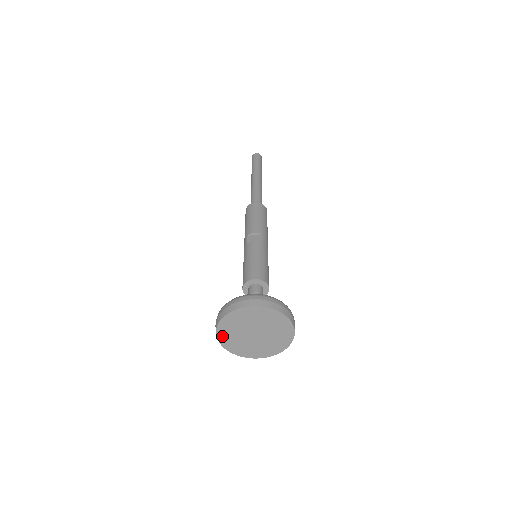
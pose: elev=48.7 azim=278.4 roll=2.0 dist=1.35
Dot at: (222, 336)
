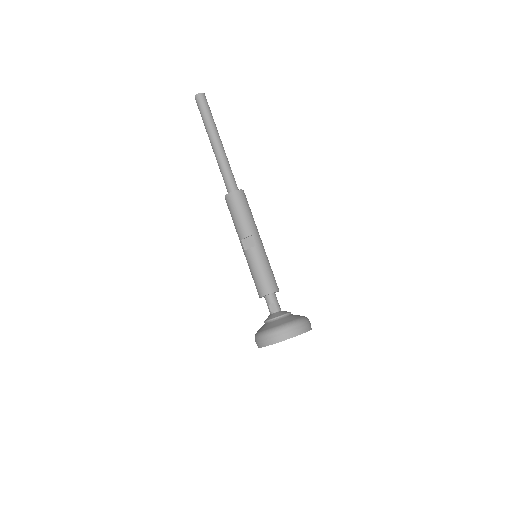
Dot at: occluded
